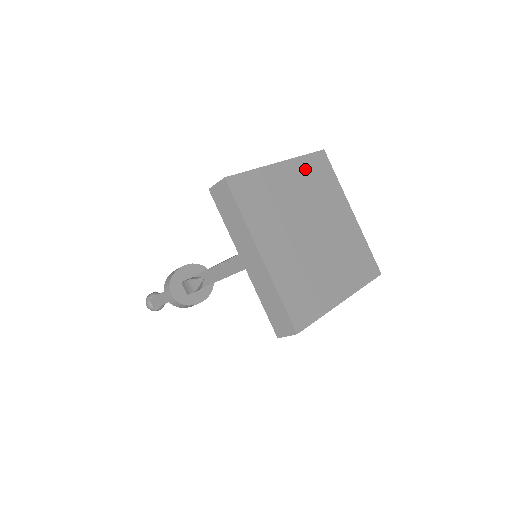
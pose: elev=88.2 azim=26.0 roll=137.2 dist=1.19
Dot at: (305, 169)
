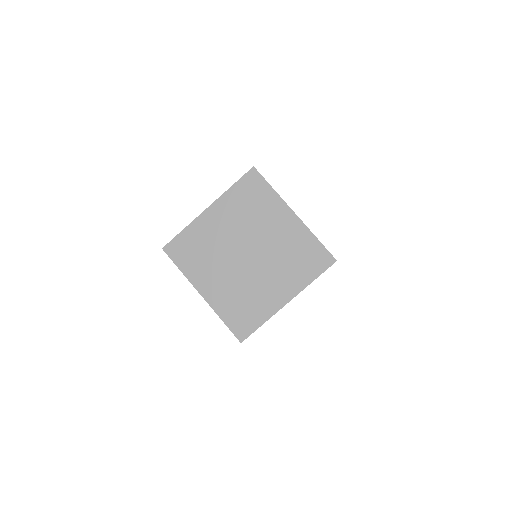
Dot at: (234, 200)
